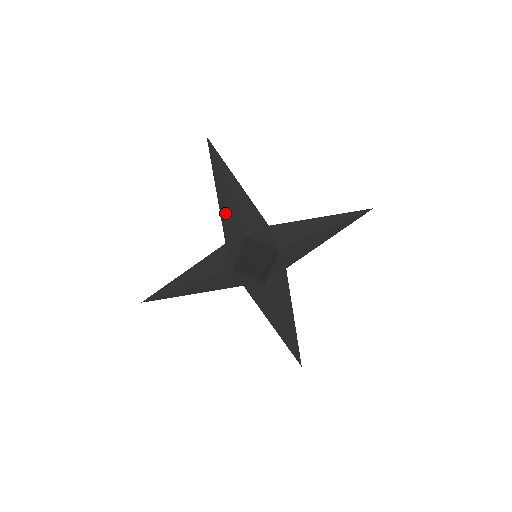
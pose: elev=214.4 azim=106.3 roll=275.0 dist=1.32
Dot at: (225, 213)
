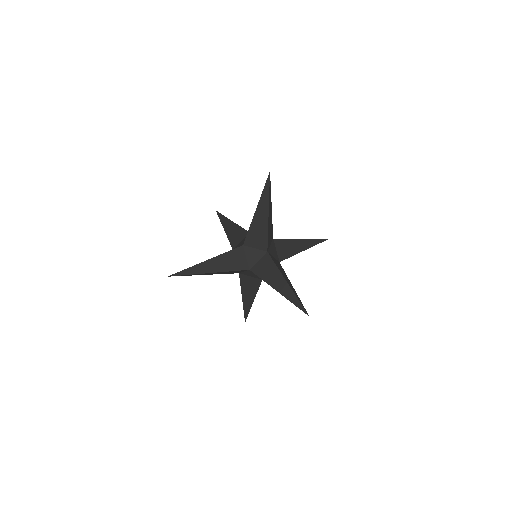
Dot at: (231, 234)
